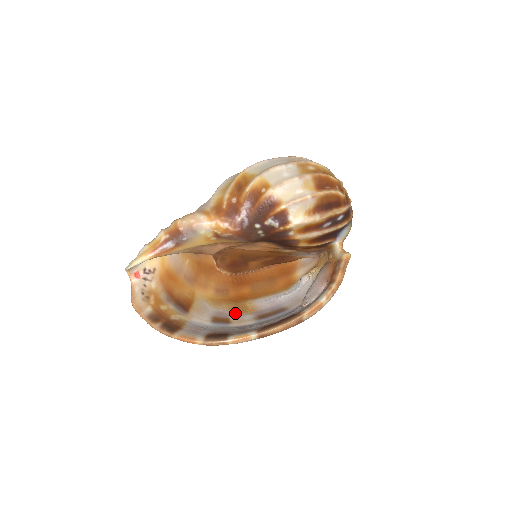
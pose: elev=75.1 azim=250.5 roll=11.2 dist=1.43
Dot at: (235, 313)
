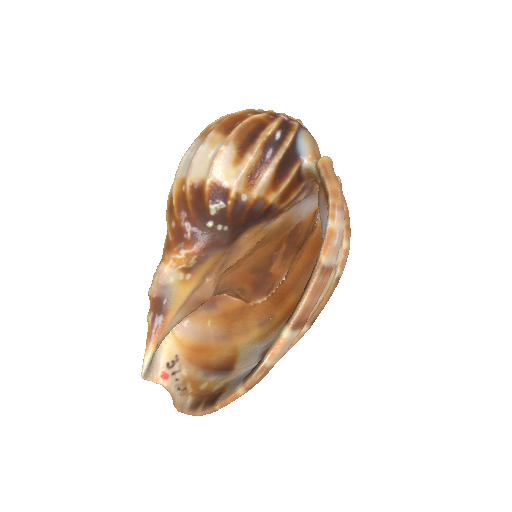
Dot at: occluded
